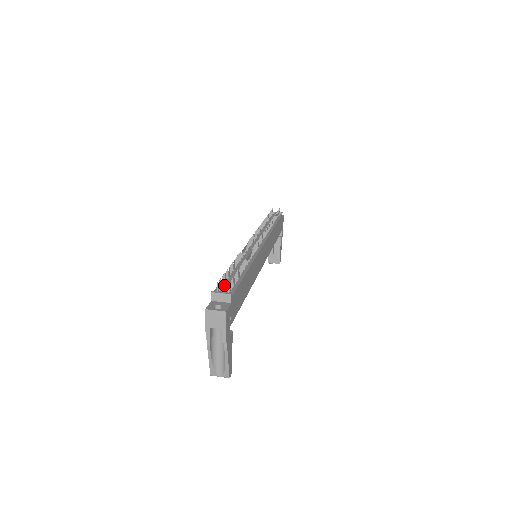
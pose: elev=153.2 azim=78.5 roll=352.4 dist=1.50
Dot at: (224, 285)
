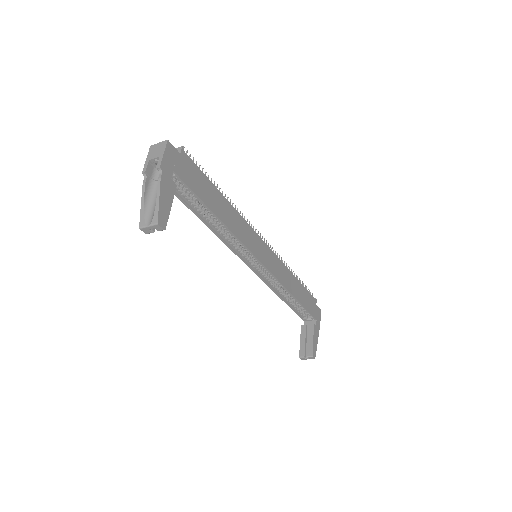
Dot at: occluded
